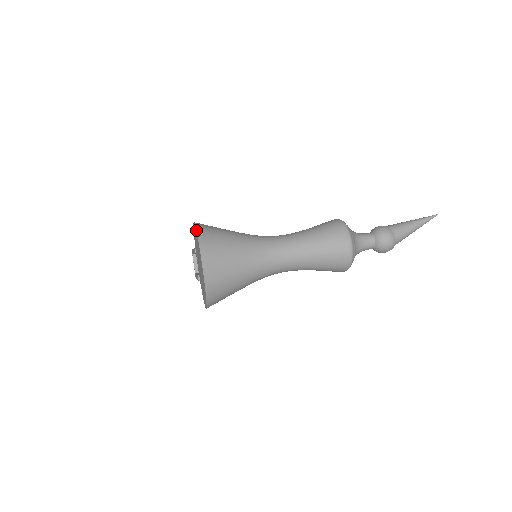
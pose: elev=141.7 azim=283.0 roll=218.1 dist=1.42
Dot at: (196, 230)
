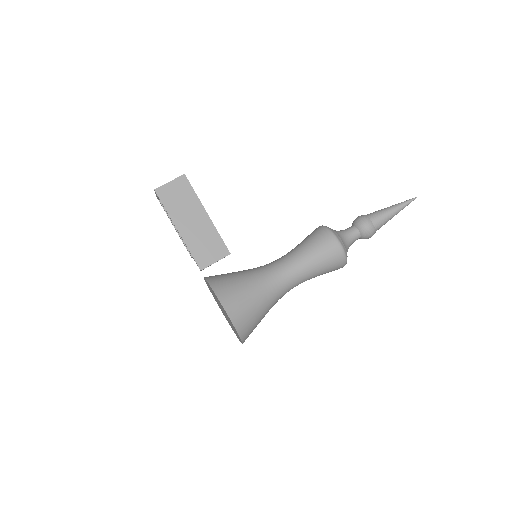
Dot at: (238, 335)
